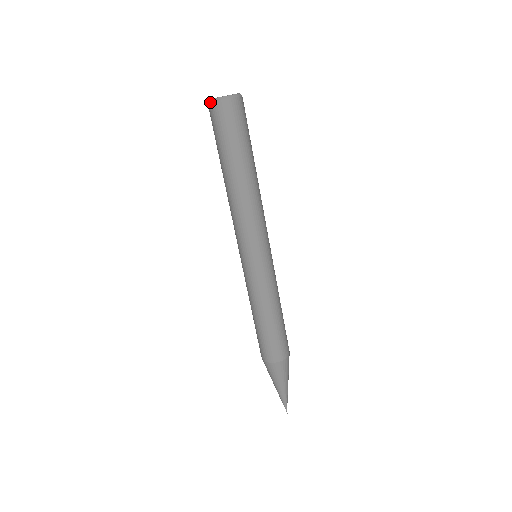
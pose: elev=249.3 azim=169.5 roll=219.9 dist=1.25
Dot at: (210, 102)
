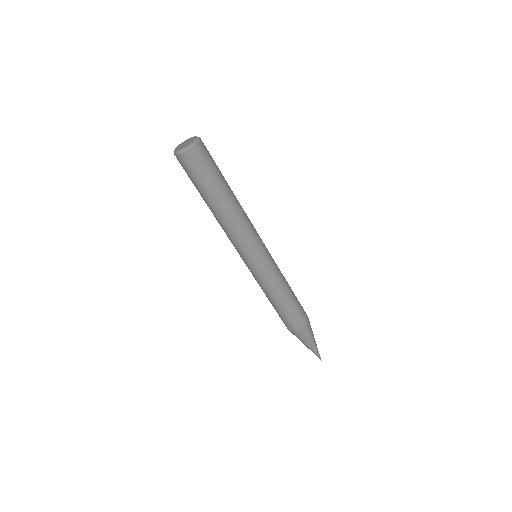
Dot at: (178, 154)
